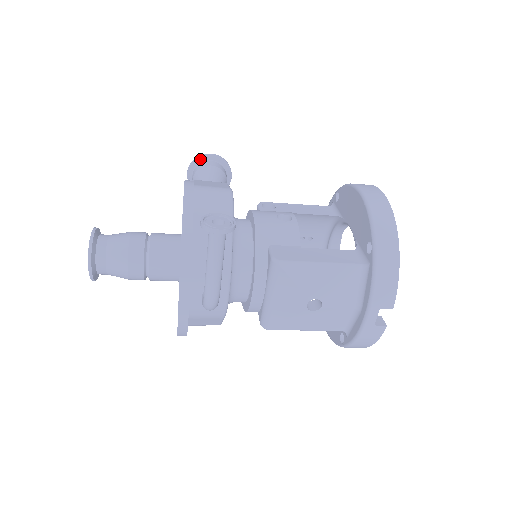
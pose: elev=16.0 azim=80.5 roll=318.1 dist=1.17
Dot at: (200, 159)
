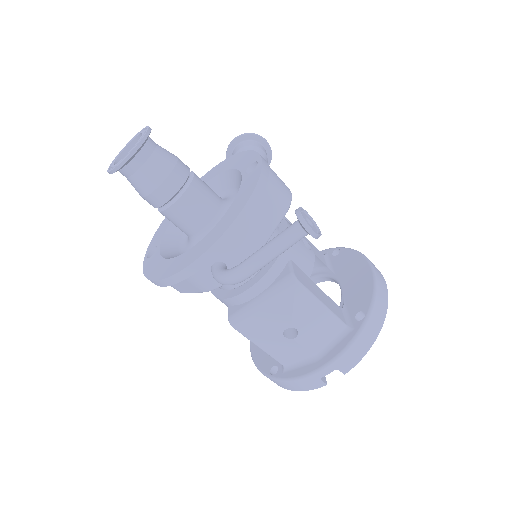
Dot at: (255, 137)
